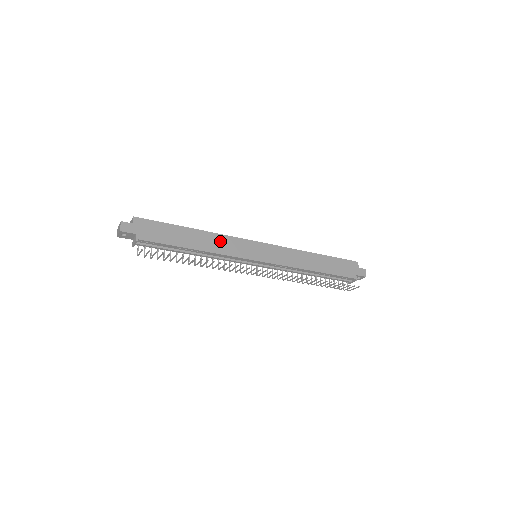
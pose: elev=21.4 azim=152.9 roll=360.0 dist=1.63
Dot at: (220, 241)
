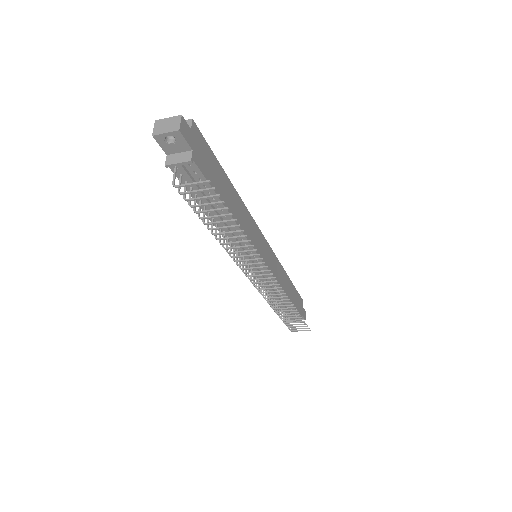
Dot at: (247, 218)
